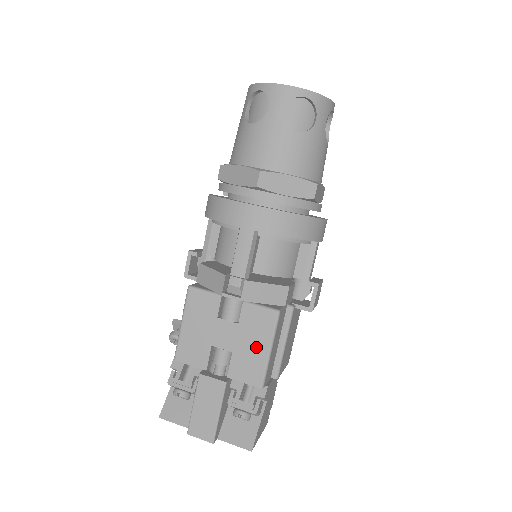
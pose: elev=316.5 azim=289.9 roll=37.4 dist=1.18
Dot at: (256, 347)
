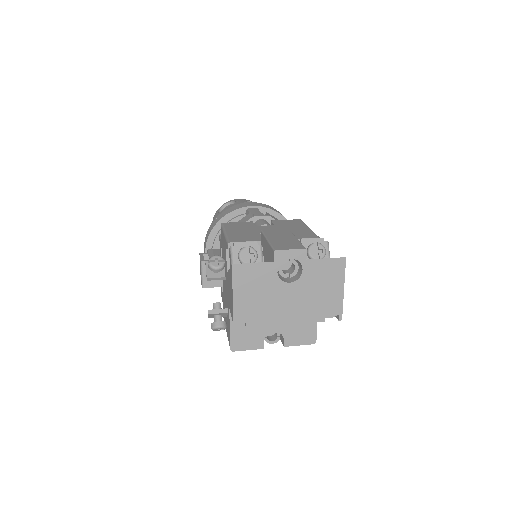
Dot at: (297, 228)
